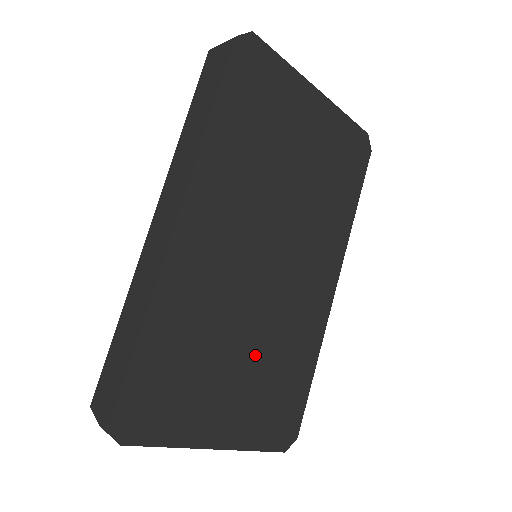
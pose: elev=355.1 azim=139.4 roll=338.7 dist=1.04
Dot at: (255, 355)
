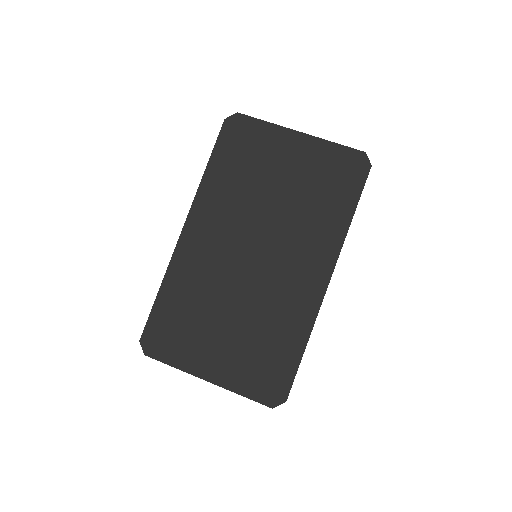
Dot at: (241, 323)
